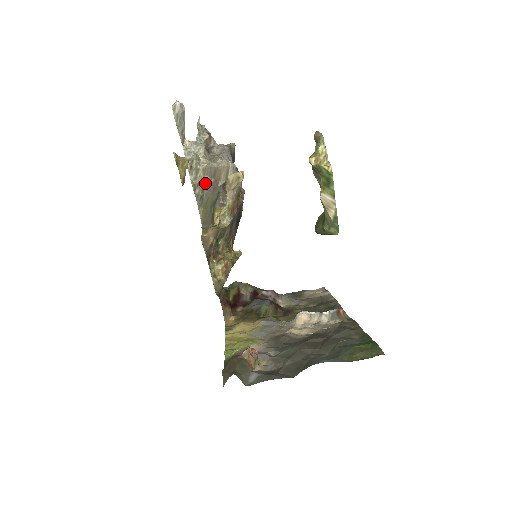
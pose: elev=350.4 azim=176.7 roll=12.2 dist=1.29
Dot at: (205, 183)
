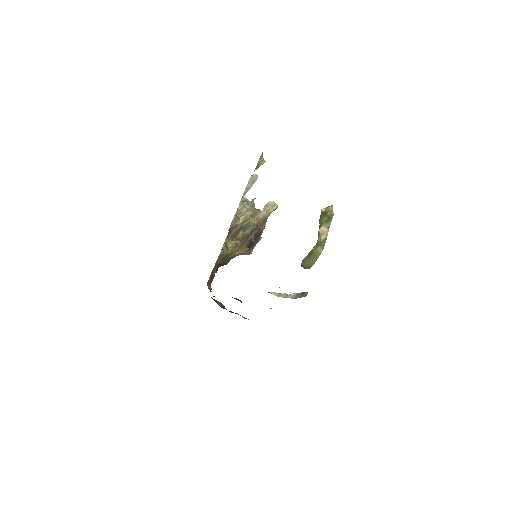
Dot at: occluded
